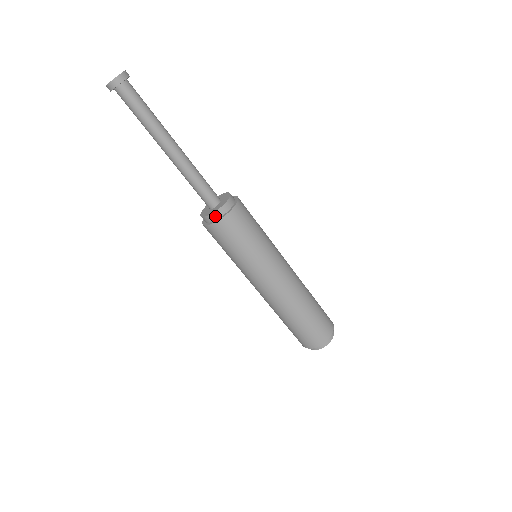
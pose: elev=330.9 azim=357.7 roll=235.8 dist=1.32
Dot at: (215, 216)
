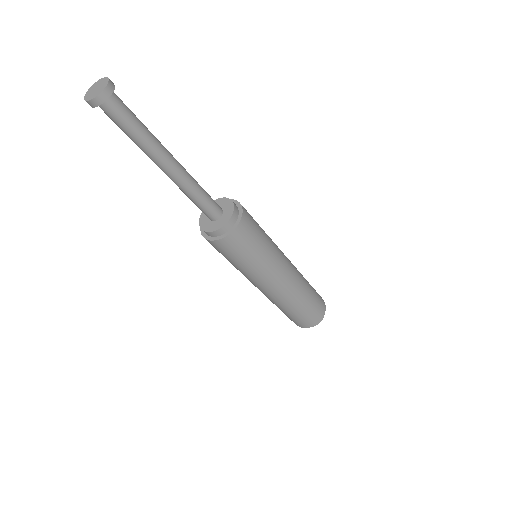
Dot at: (204, 231)
